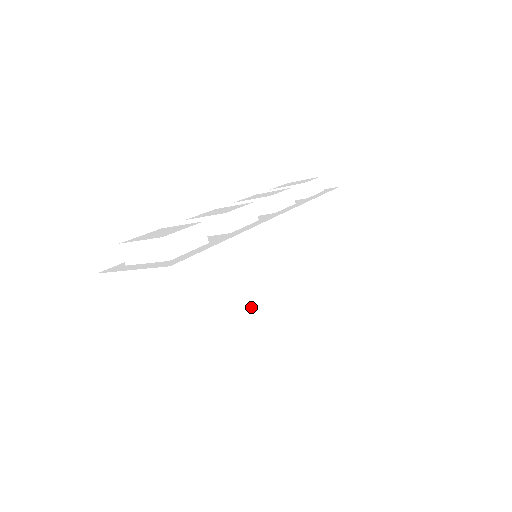
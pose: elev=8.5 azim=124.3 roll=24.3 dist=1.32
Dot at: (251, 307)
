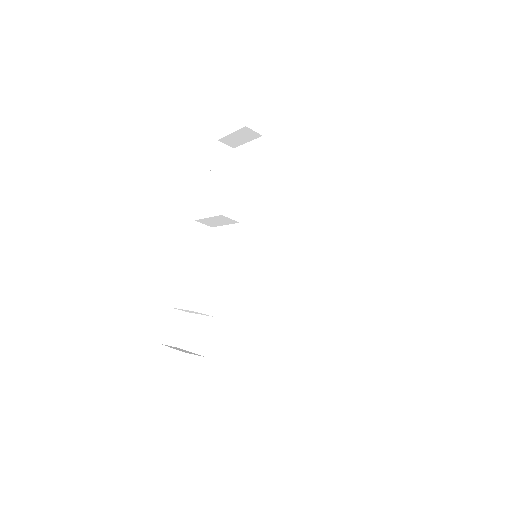
Dot at: (281, 358)
